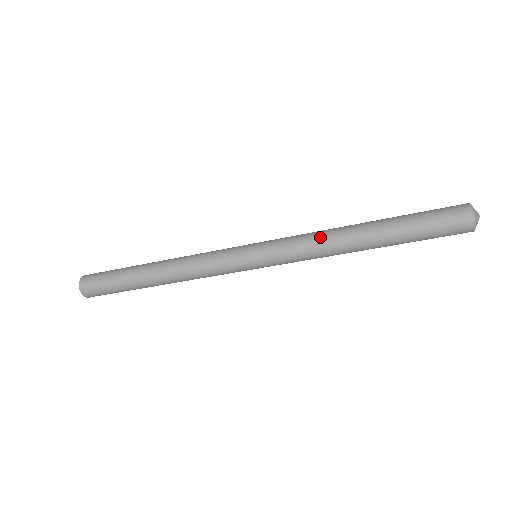
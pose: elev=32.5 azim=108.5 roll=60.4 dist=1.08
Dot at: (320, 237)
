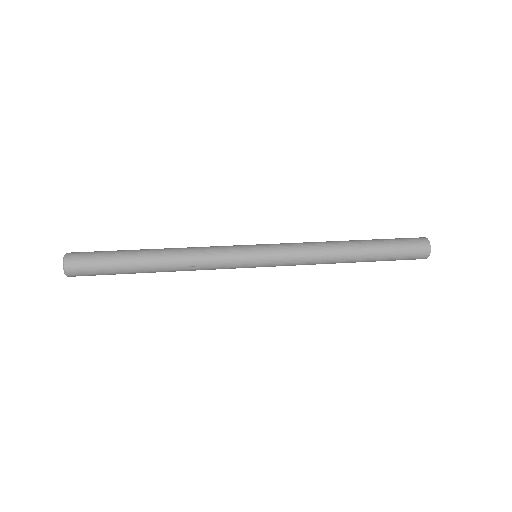
Dot at: (317, 263)
